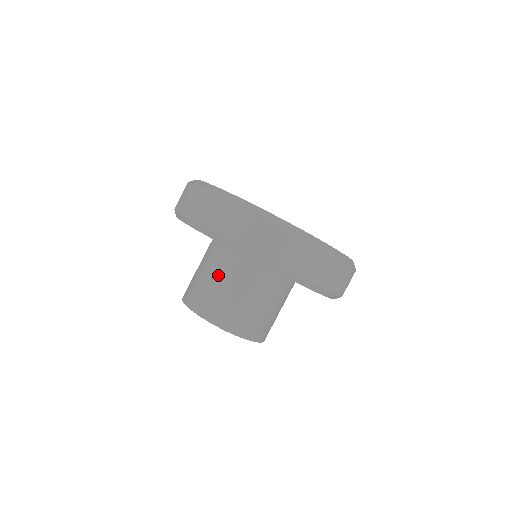
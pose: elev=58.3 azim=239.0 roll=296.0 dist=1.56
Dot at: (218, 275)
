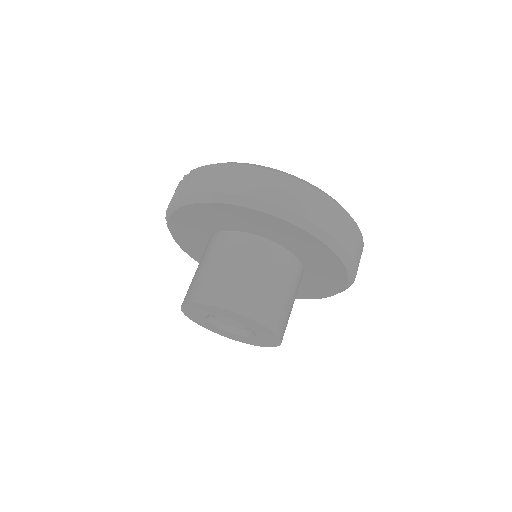
Dot at: (240, 262)
